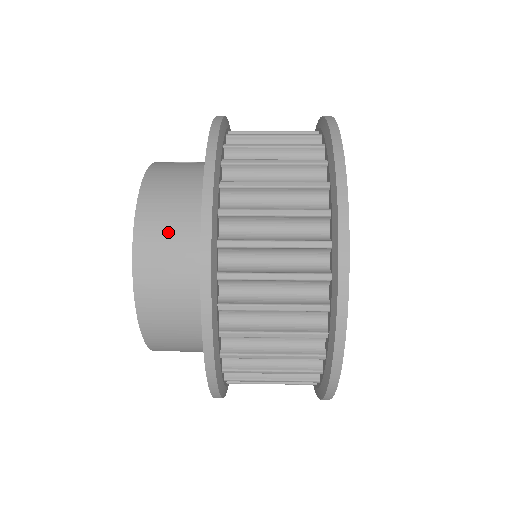
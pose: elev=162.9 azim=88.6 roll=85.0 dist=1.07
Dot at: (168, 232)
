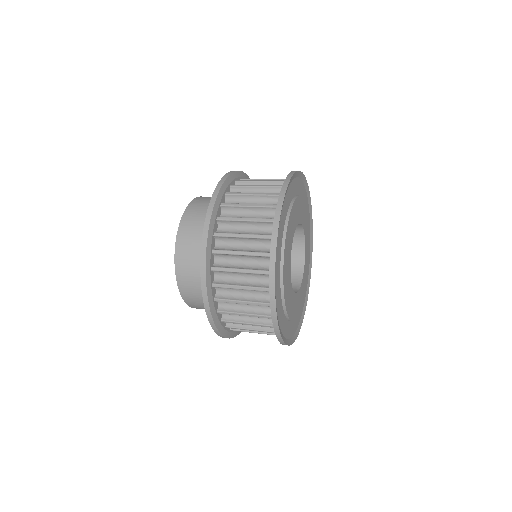
Dot at: occluded
